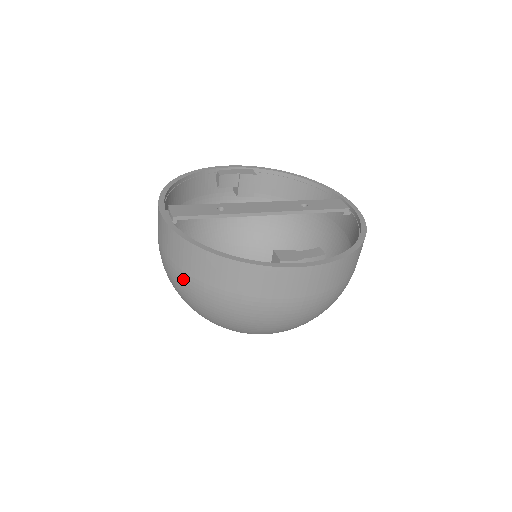
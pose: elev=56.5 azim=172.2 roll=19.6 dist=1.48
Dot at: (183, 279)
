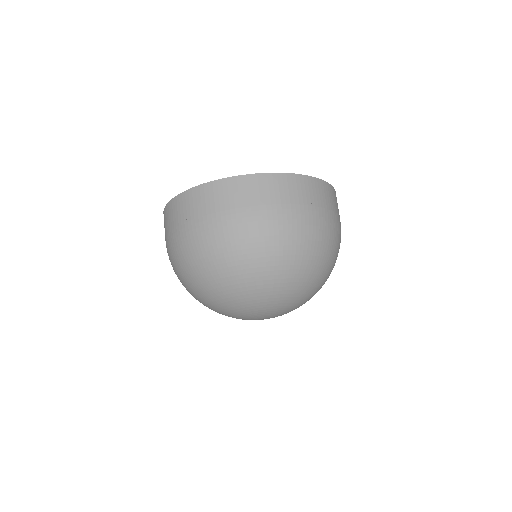
Dot at: (172, 239)
